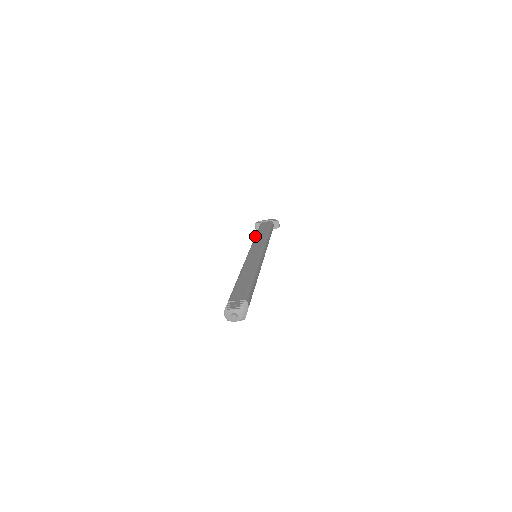
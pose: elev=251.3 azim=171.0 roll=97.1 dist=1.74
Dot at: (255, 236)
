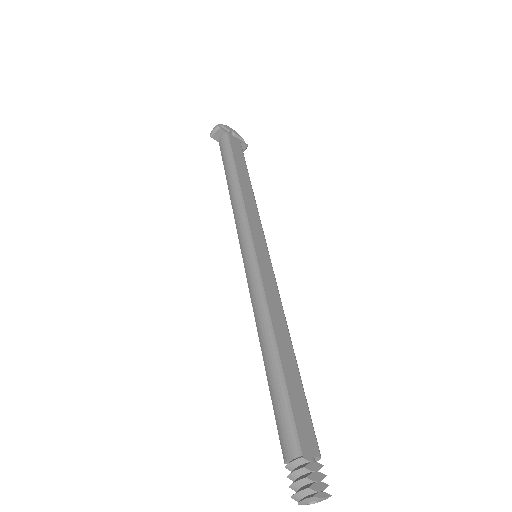
Dot at: (239, 184)
